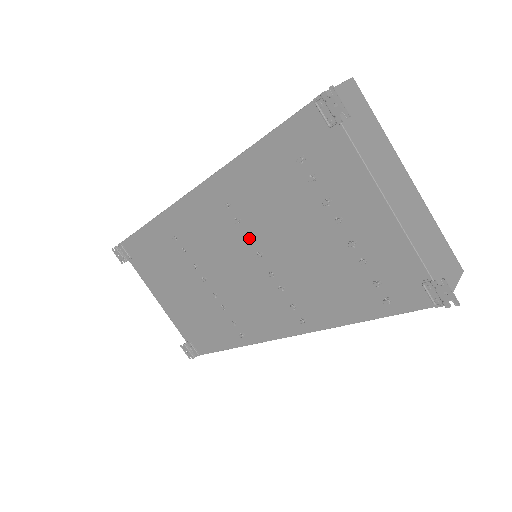
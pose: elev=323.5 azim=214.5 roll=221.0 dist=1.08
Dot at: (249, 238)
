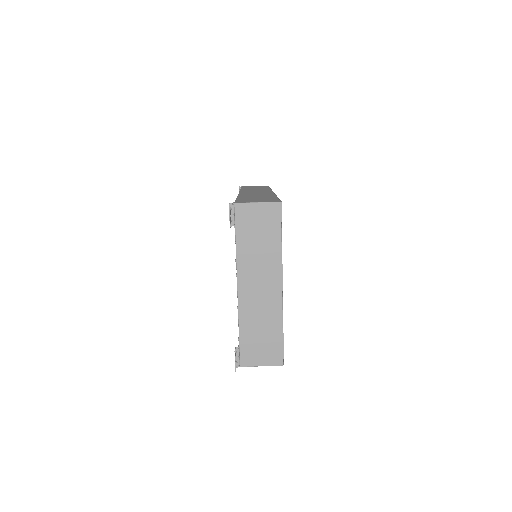
Dot at: occluded
